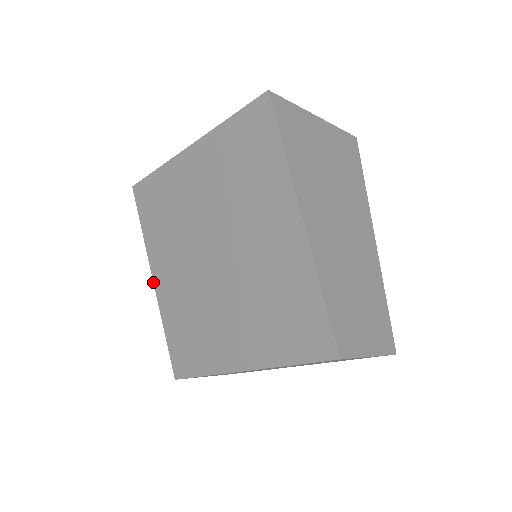
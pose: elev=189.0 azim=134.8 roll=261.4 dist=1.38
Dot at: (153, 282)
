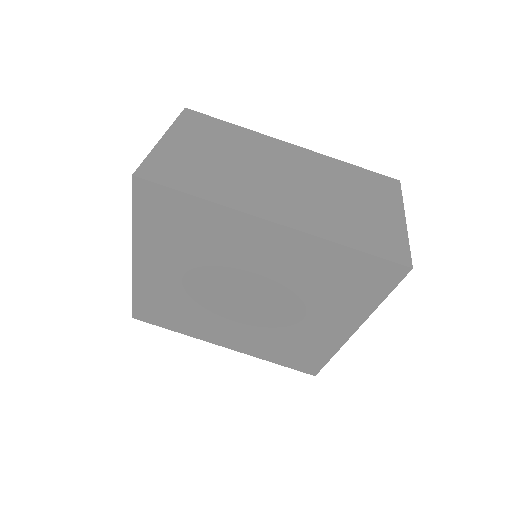
Dot at: (132, 263)
